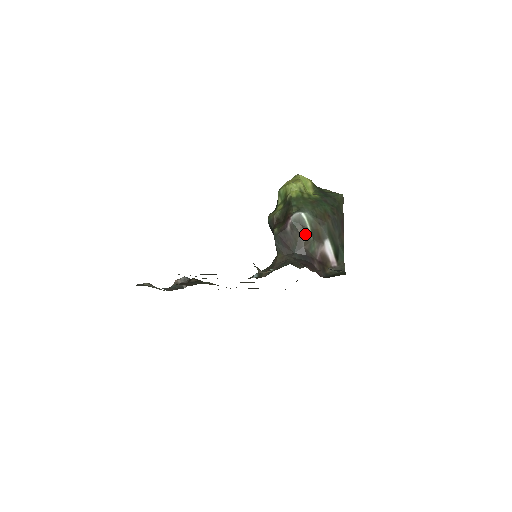
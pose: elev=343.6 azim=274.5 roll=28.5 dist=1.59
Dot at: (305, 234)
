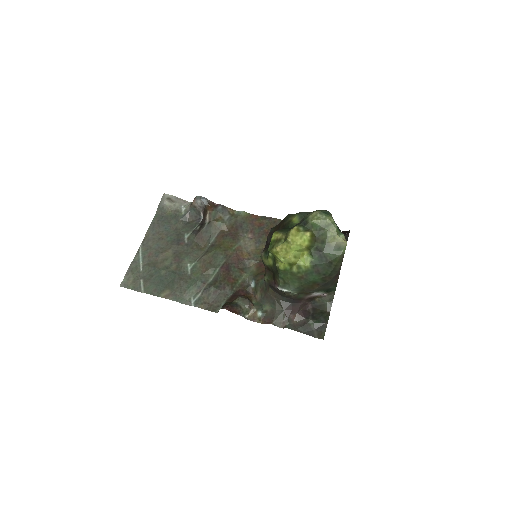
Dot at: occluded
